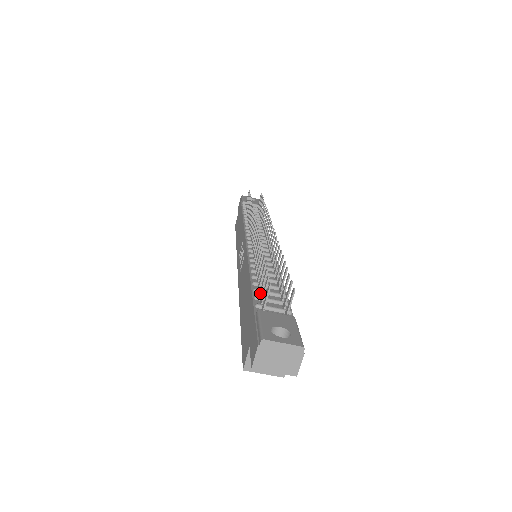
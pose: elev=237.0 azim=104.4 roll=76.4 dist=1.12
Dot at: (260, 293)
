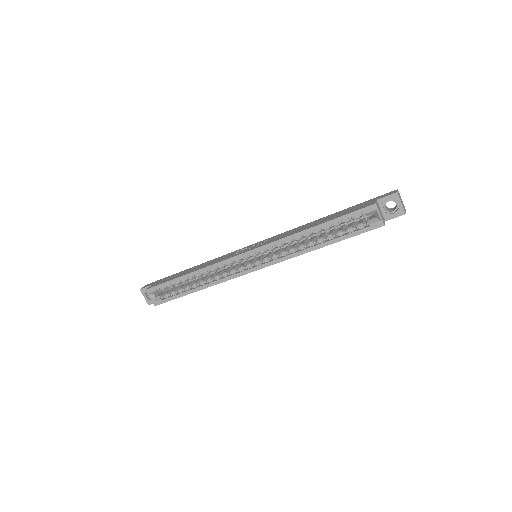
Dot at: occluded
